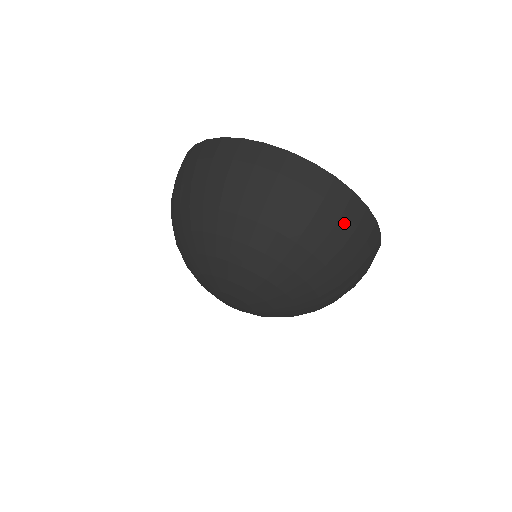
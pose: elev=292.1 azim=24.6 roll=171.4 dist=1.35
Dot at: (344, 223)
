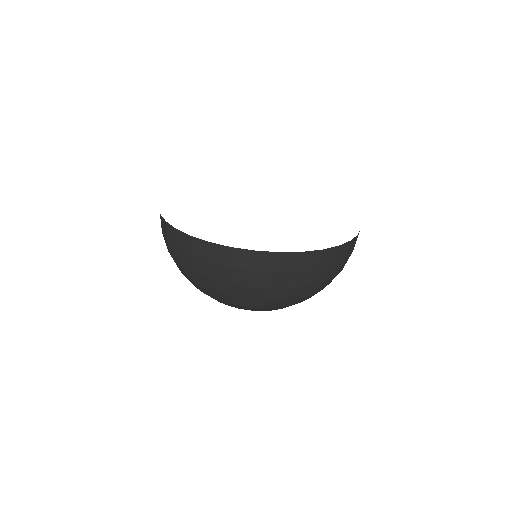
Dot at: occluded
